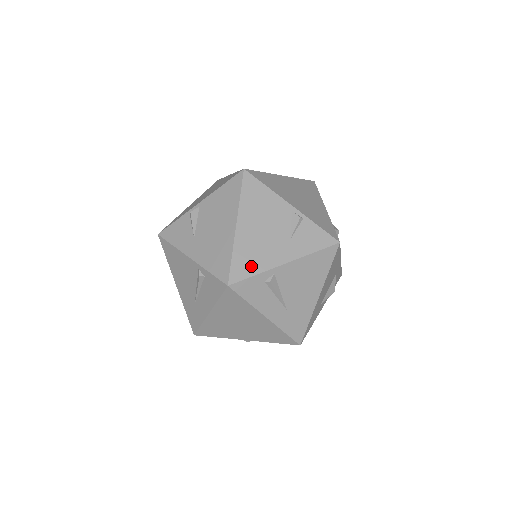
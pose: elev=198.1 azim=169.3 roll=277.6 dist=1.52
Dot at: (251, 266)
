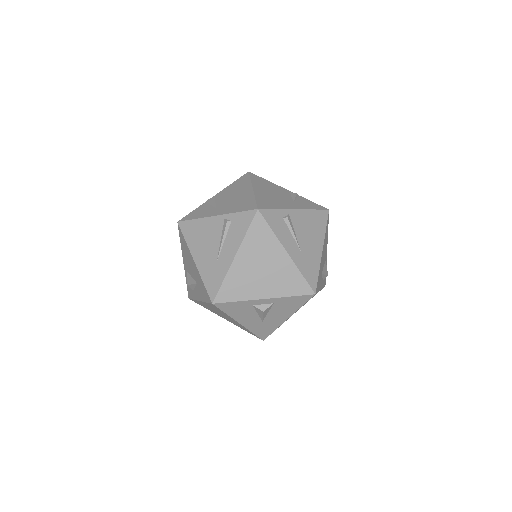
Dot at: (271, 205)
